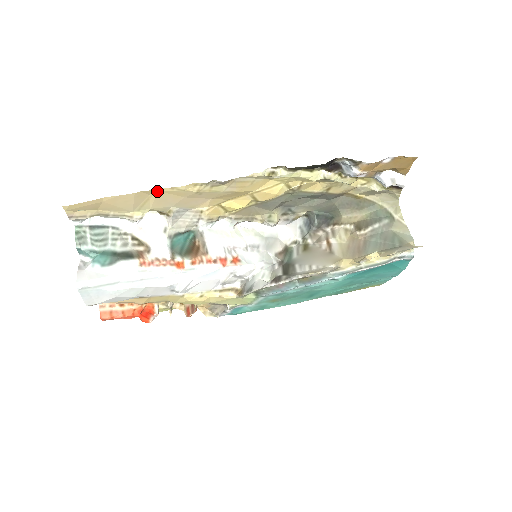
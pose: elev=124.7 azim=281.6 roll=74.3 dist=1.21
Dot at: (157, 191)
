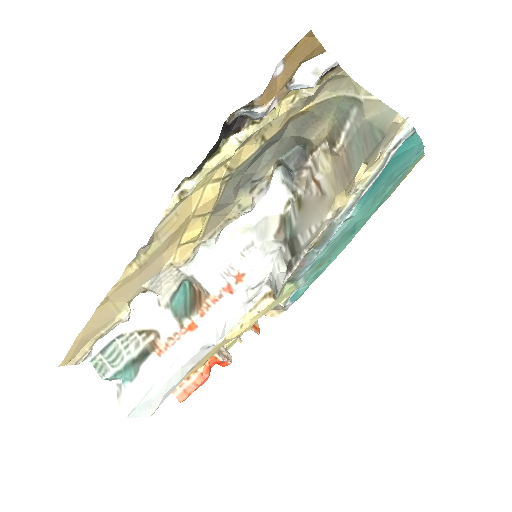
Dot at: (108, 296)
